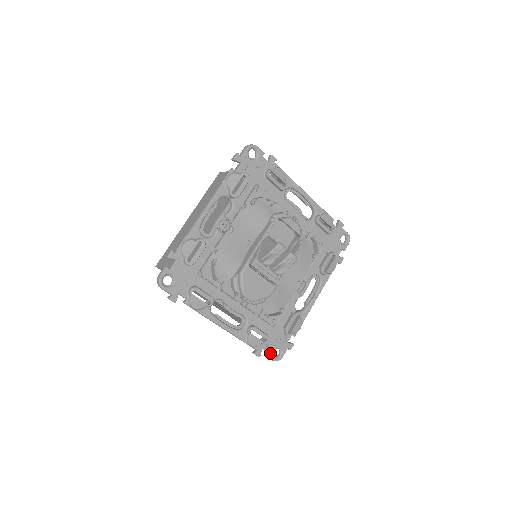
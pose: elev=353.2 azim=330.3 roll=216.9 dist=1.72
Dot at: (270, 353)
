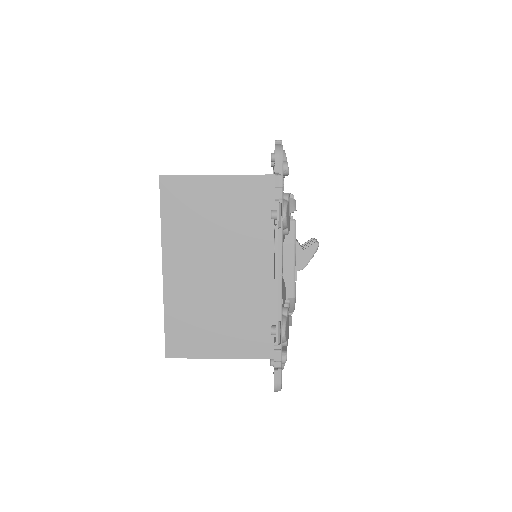
Dot at: occluded
